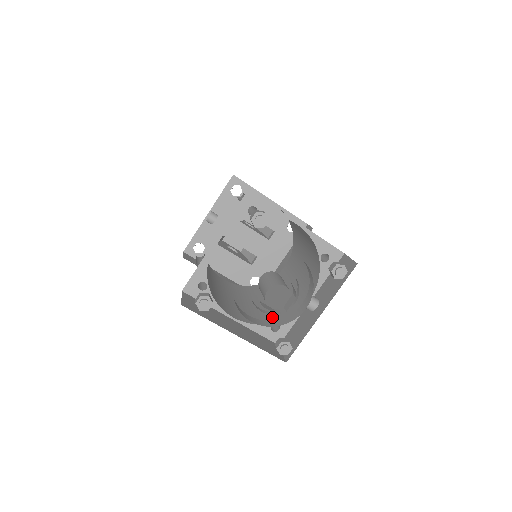
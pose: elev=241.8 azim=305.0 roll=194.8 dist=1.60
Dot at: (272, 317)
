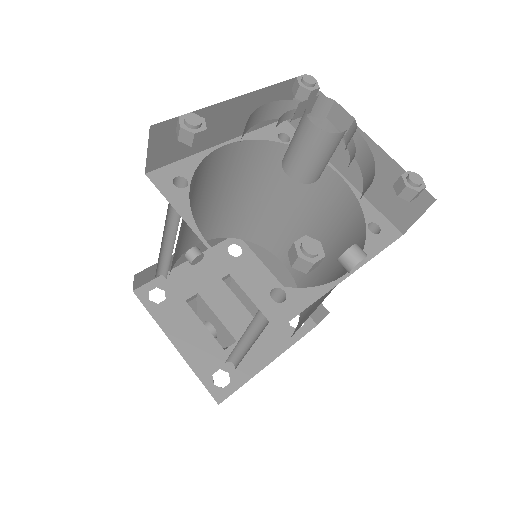
Dot at: (271, 296)
